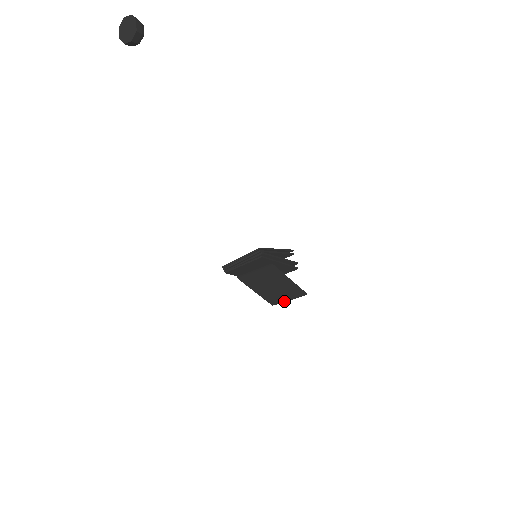
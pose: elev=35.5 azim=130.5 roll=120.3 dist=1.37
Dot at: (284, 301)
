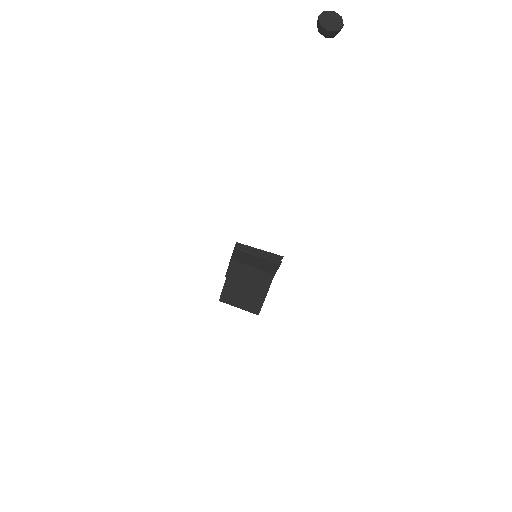
Dot at: (234, 305)
